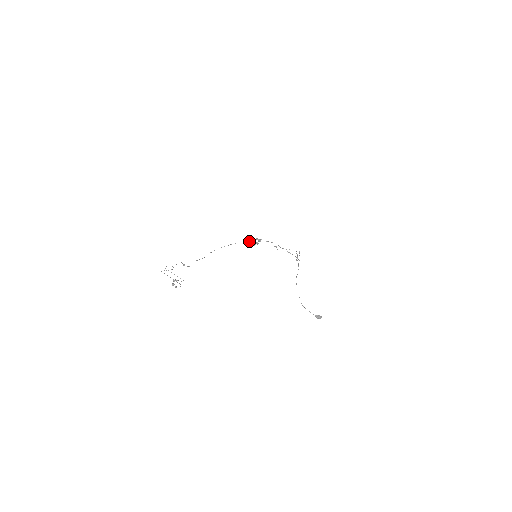
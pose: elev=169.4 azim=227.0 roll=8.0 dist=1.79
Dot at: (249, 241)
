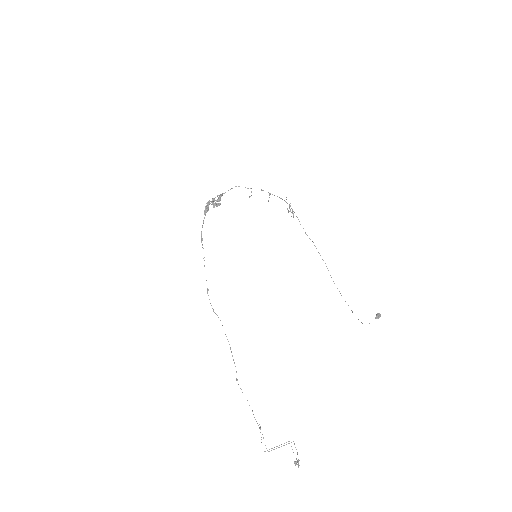
Dot at: (207, 205)
